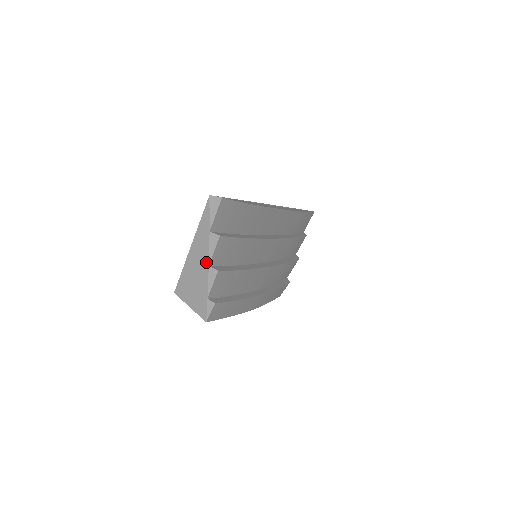
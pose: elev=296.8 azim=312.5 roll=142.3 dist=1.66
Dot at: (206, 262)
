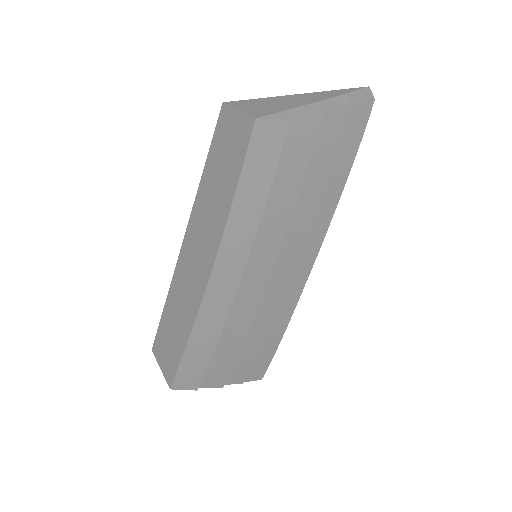
Dot at: (319, 99)
